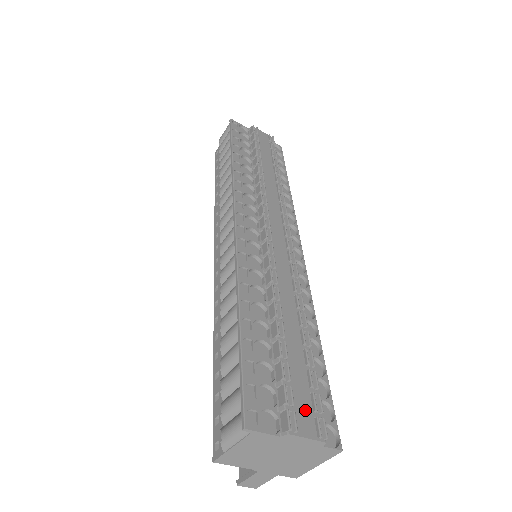
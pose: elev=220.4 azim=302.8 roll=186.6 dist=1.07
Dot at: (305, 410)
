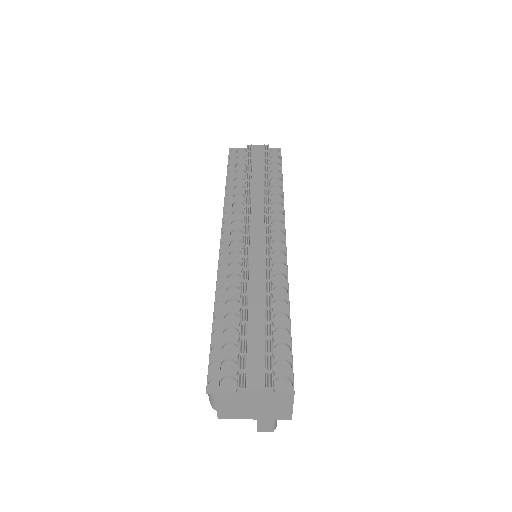
Dot at: (257, 370)
